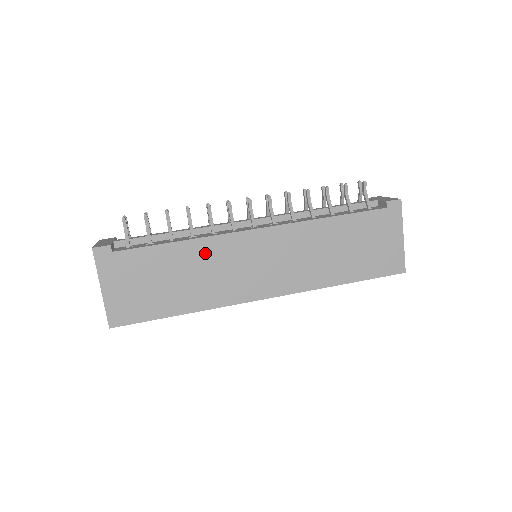
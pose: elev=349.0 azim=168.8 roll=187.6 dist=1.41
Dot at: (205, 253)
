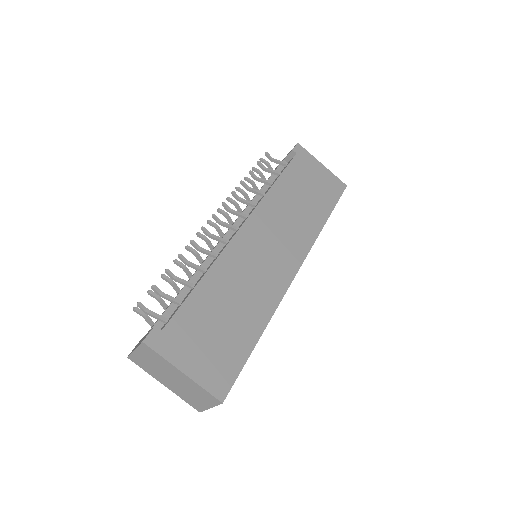
Dot at: (228, 271)
